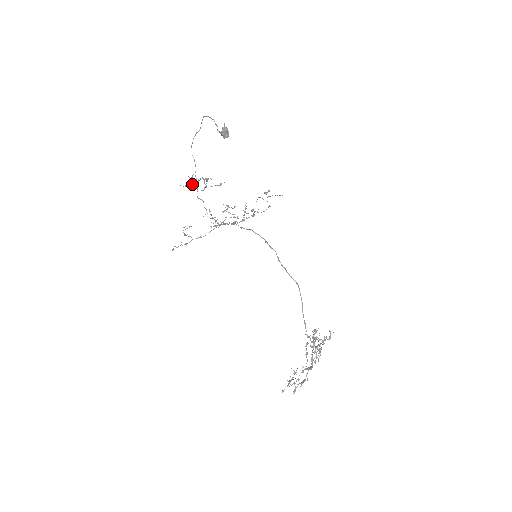
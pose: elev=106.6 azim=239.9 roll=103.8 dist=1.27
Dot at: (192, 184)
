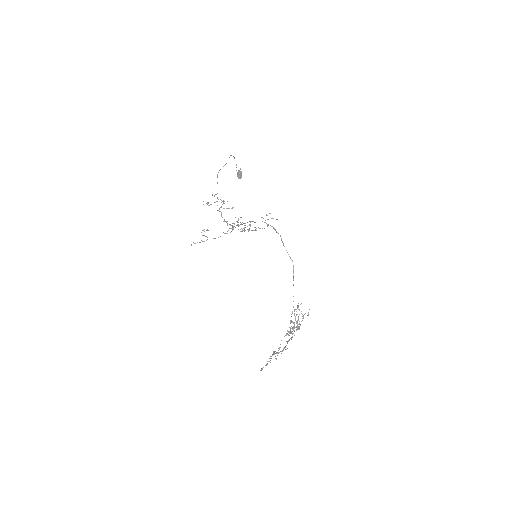
Dot at: occluded
